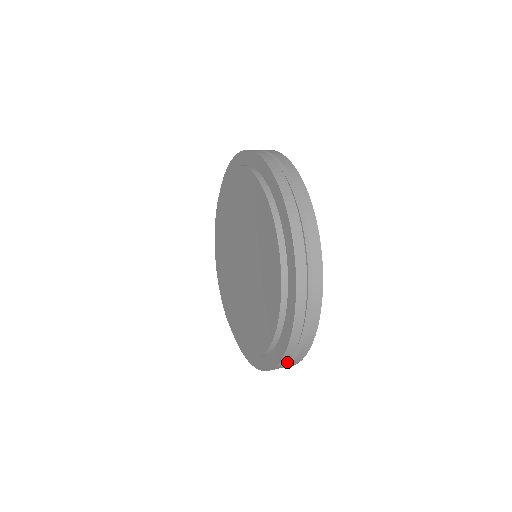
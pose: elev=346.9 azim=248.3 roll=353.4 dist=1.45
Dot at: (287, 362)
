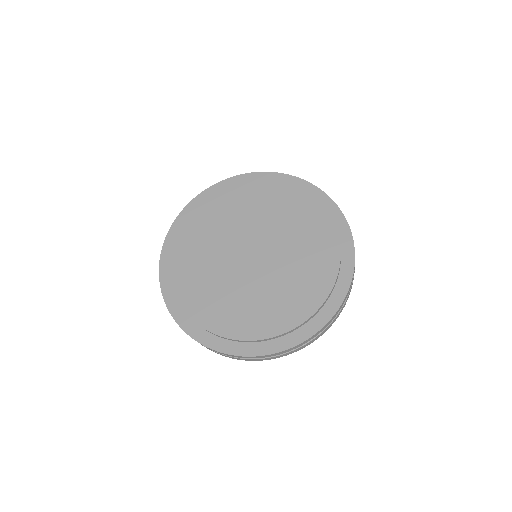
Dot at: (306, 342)
